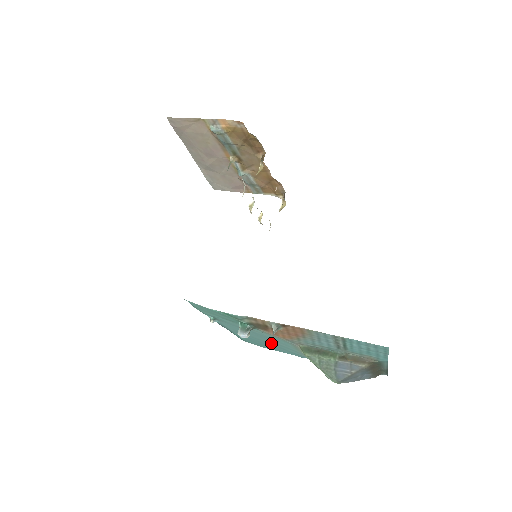
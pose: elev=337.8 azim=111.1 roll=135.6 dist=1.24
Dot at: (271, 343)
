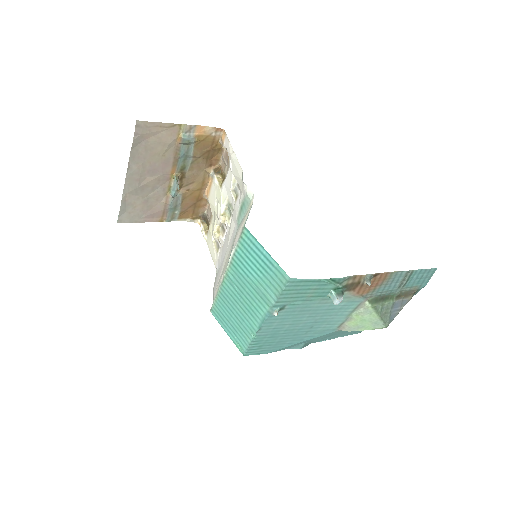
Dot at: (309, 326)
